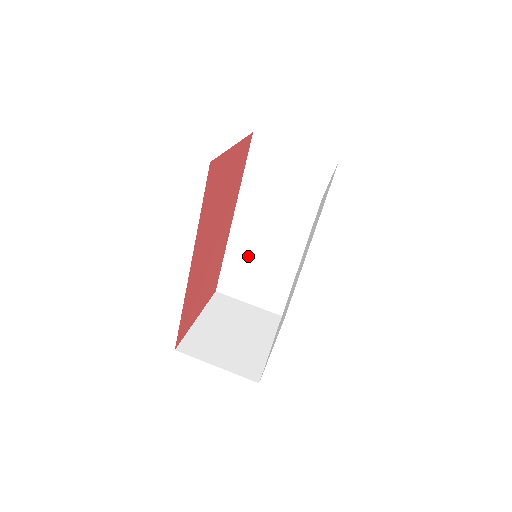
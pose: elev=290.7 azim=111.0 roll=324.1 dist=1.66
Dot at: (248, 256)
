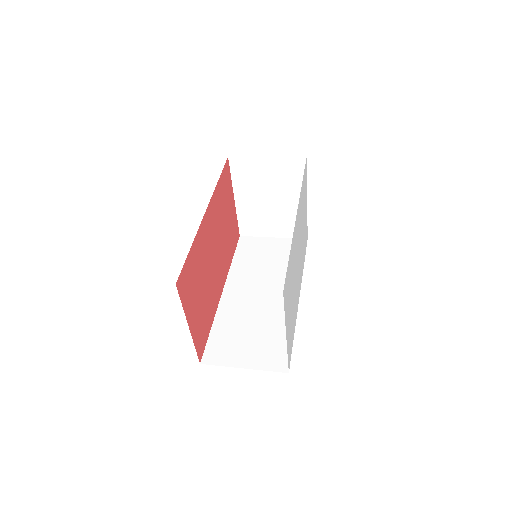
Dot at: (239, 318)
